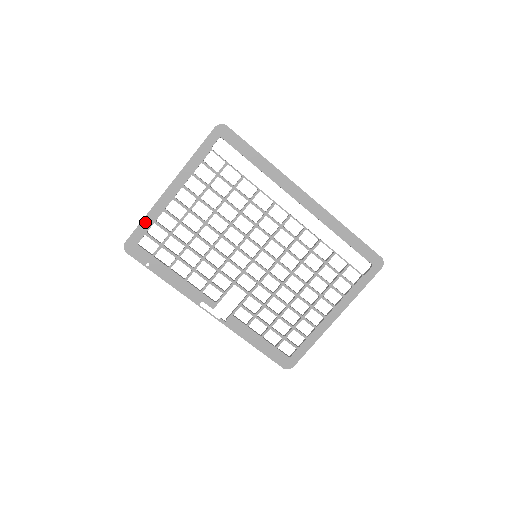
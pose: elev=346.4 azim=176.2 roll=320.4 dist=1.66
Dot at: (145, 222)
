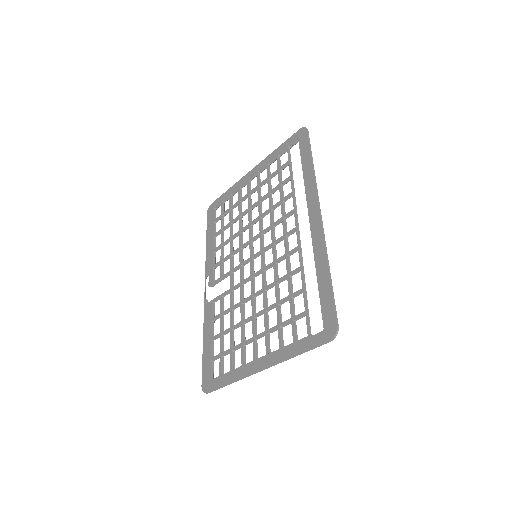
Dot at: (227, 193)
